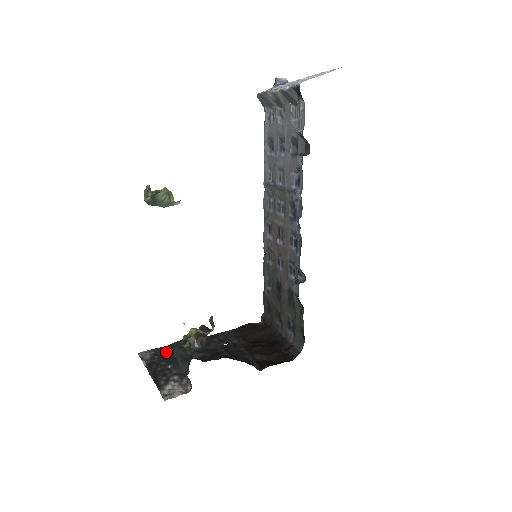
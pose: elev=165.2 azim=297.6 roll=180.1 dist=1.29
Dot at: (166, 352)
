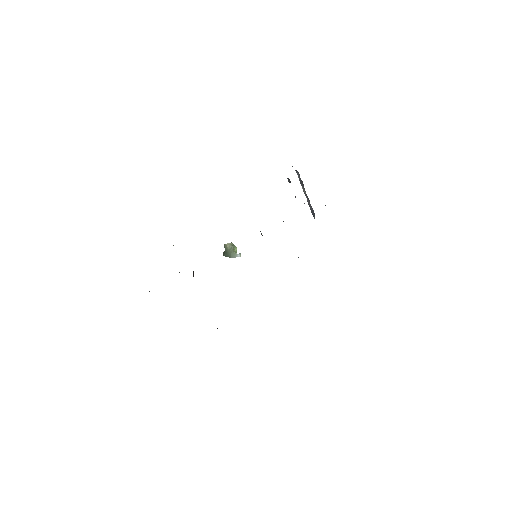
Dot at: occluded
